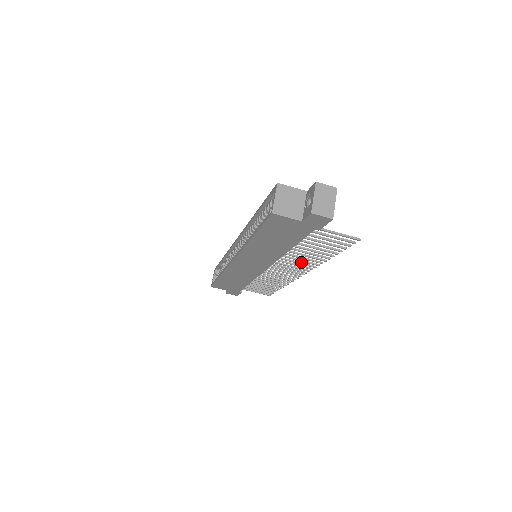
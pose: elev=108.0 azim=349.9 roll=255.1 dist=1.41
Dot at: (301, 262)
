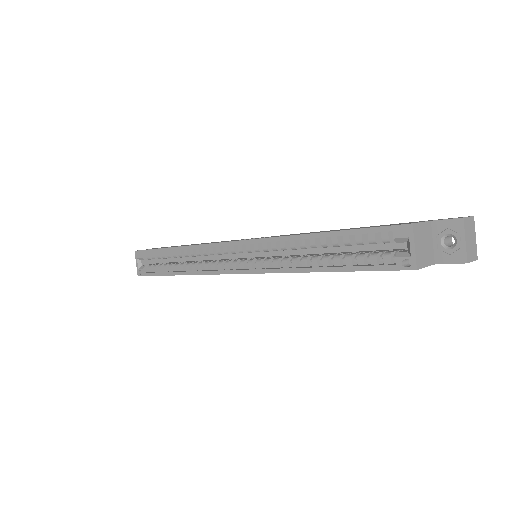
Dot at: occluded
